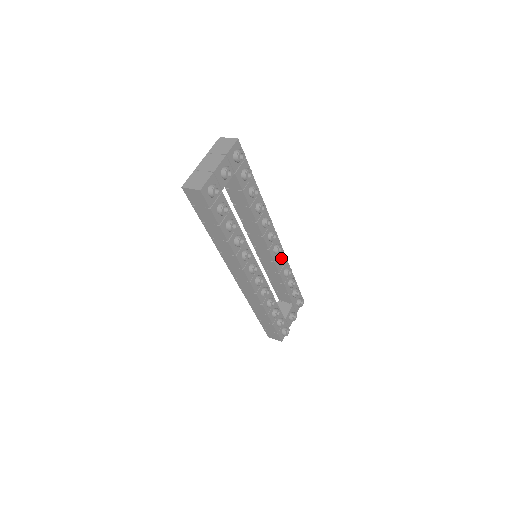
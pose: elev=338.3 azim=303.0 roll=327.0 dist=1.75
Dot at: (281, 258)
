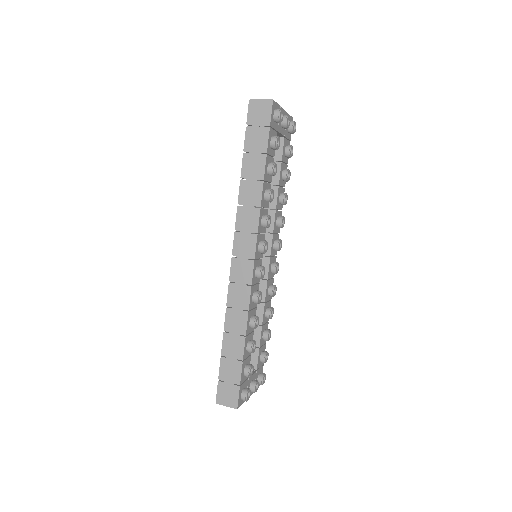
Dot at: (272, 284)
